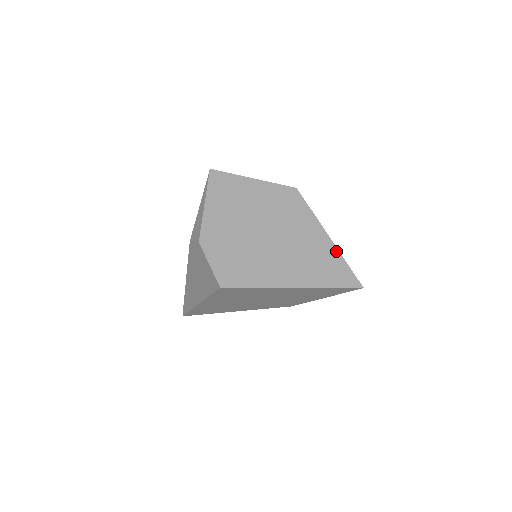
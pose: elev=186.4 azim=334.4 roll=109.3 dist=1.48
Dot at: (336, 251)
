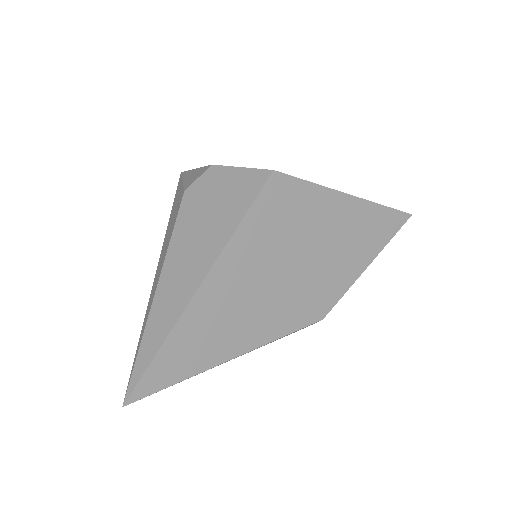
Dot at: occluded
